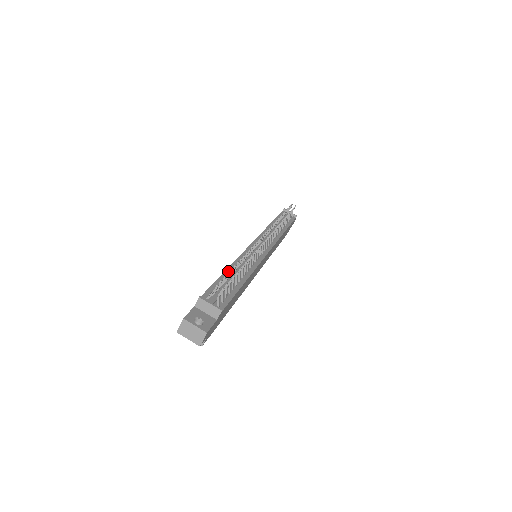
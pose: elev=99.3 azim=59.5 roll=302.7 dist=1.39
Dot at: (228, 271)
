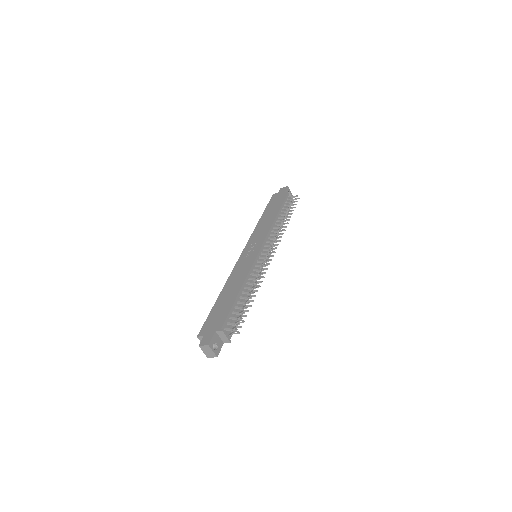
Dot at: (240, 293)
